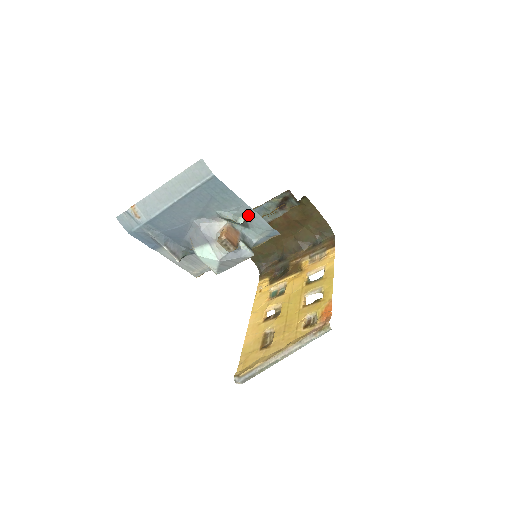
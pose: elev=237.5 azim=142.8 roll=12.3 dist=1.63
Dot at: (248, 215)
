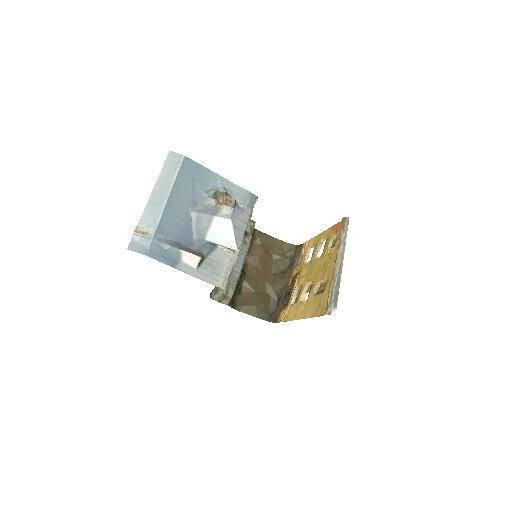
Dot at: (226, 187)
